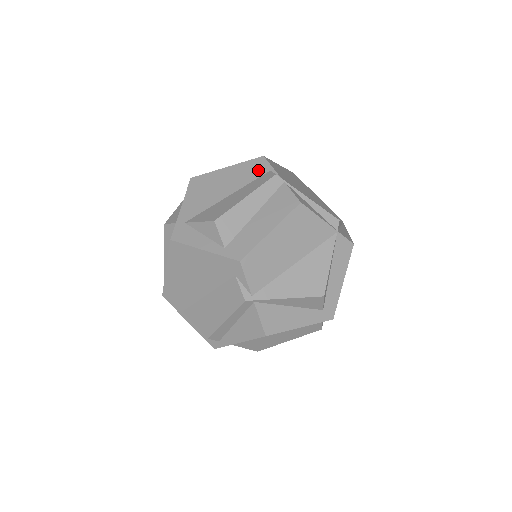
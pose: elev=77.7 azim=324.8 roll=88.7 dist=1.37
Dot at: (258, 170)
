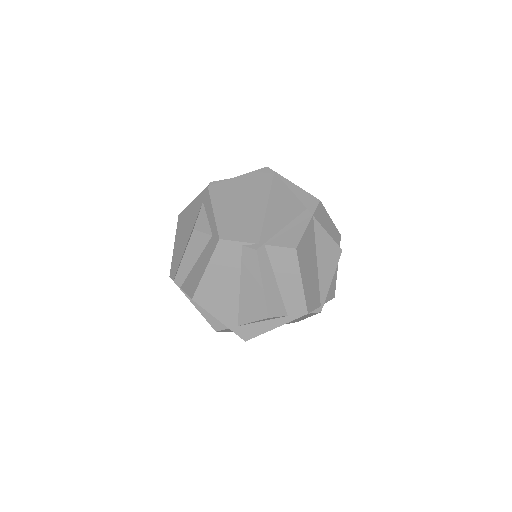
Dot at: (233, 253)
